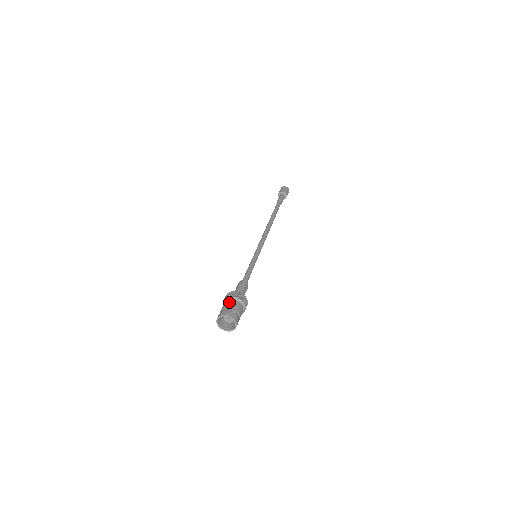
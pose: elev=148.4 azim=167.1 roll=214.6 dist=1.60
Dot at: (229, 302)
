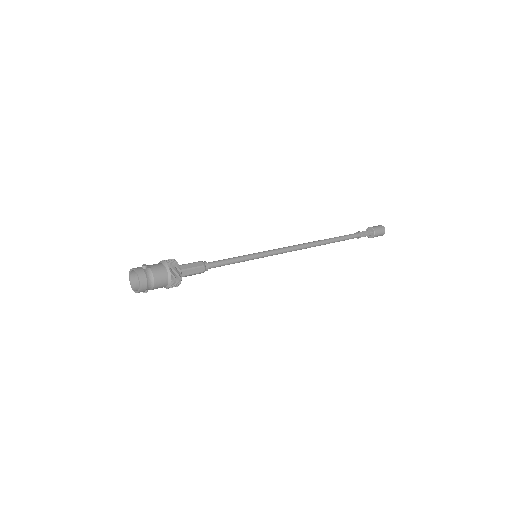
Dot at: occluded
